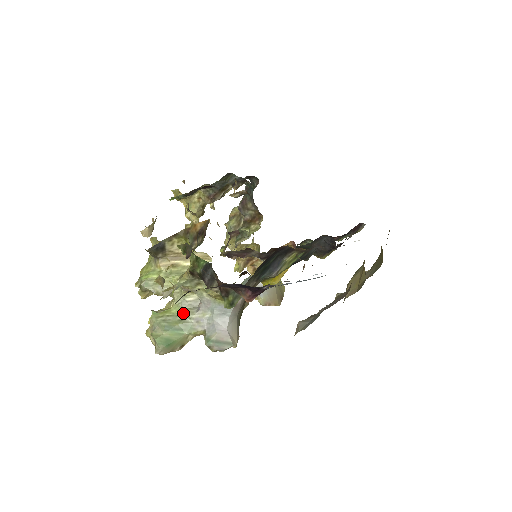
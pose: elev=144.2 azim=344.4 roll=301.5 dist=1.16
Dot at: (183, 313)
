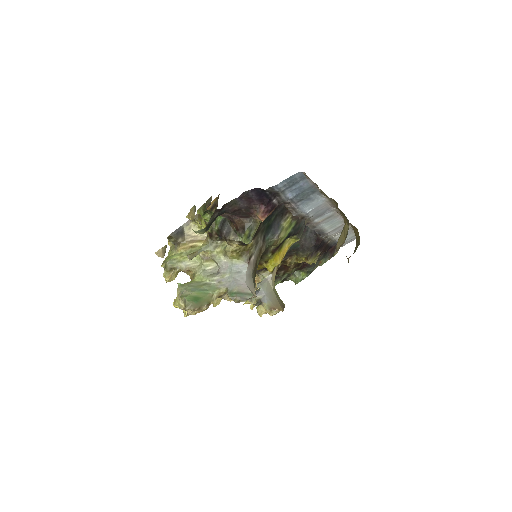
Dot at: (205, 279)
